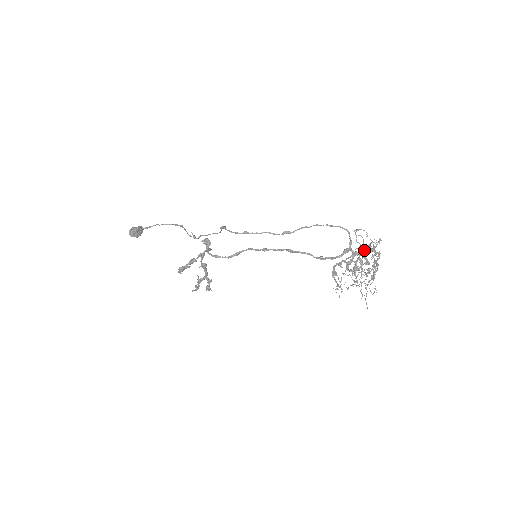
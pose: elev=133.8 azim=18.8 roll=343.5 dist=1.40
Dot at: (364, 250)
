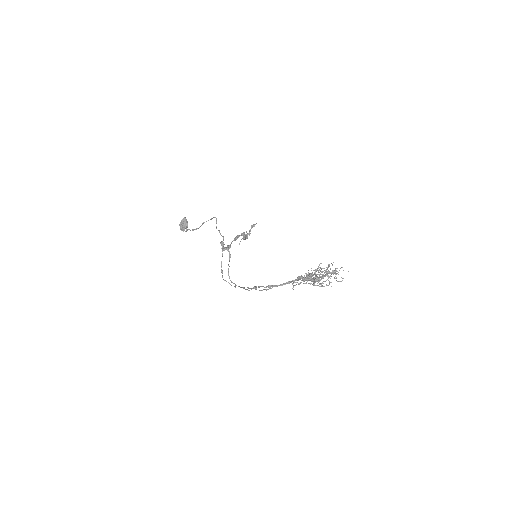
Dot at: (310, 280)
